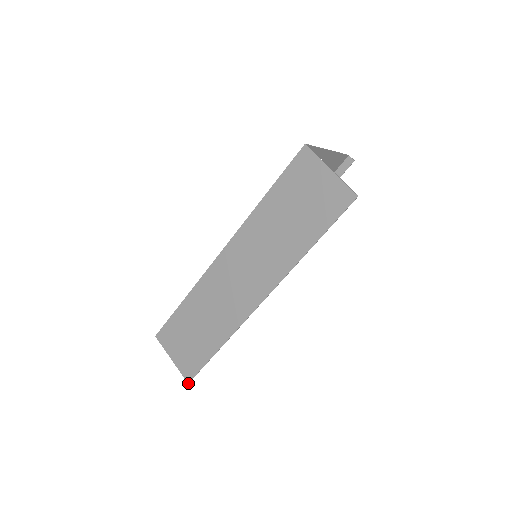
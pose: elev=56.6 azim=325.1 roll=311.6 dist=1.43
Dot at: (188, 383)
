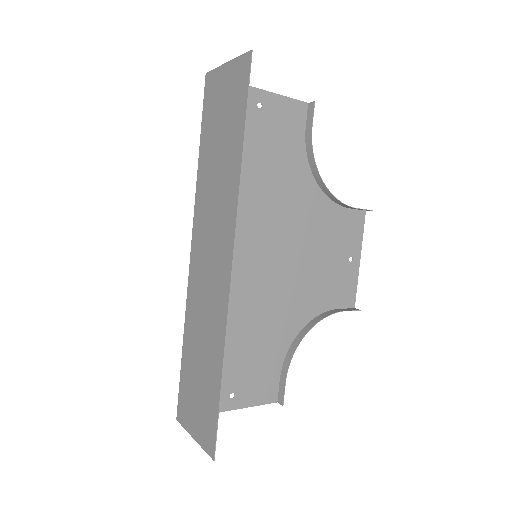
Dot at: (213, 460)
